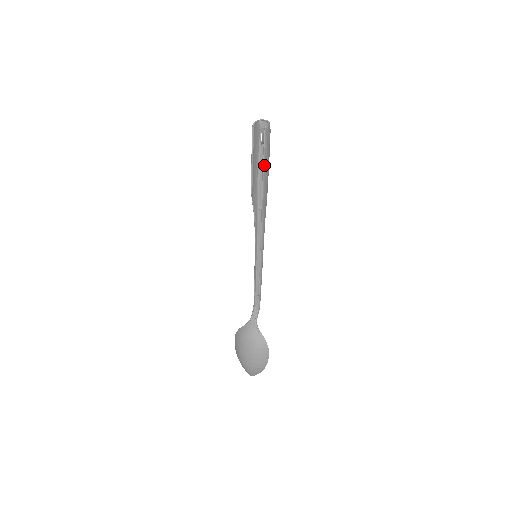
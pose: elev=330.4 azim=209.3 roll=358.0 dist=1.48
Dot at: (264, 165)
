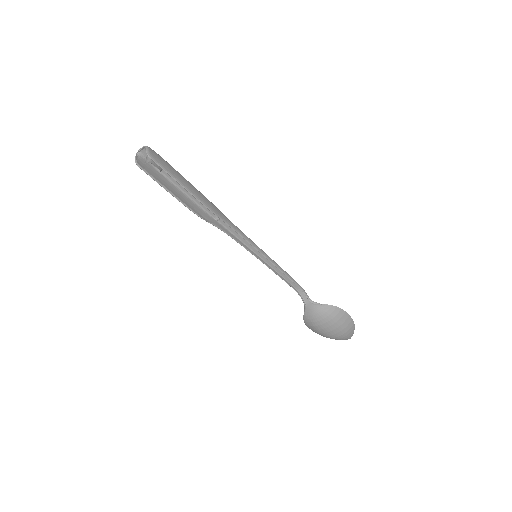
Dot at: (182, 185)
